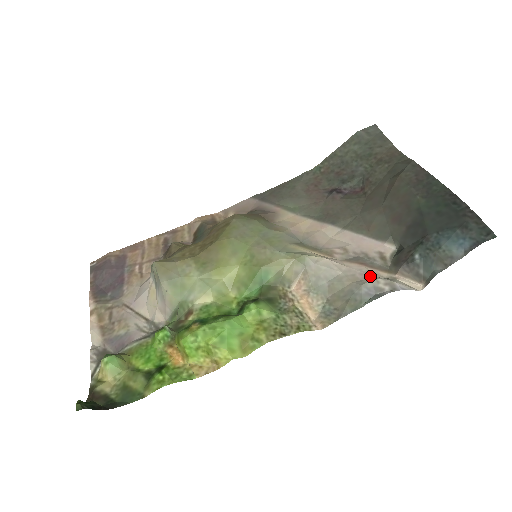
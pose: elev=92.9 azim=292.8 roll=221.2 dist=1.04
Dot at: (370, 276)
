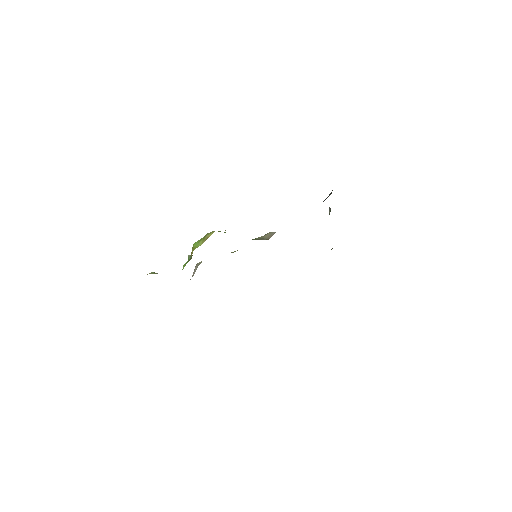
Dot at: occluded
